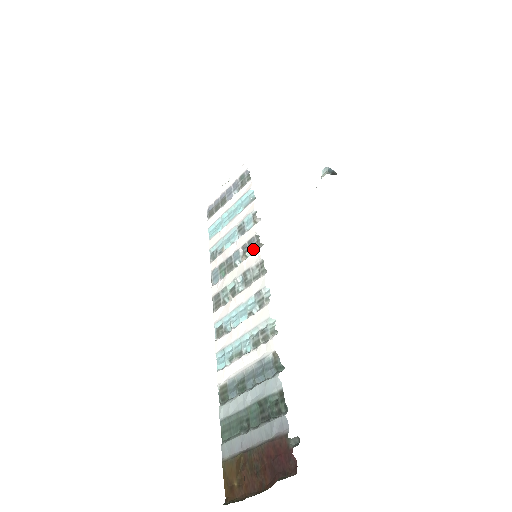
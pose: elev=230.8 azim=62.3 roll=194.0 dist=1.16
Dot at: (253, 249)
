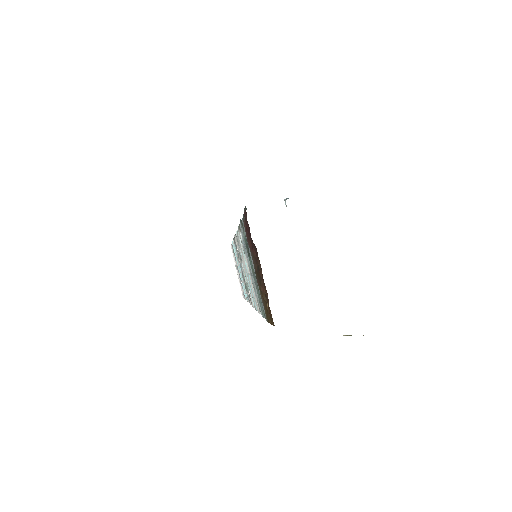
Dot at: occluded
